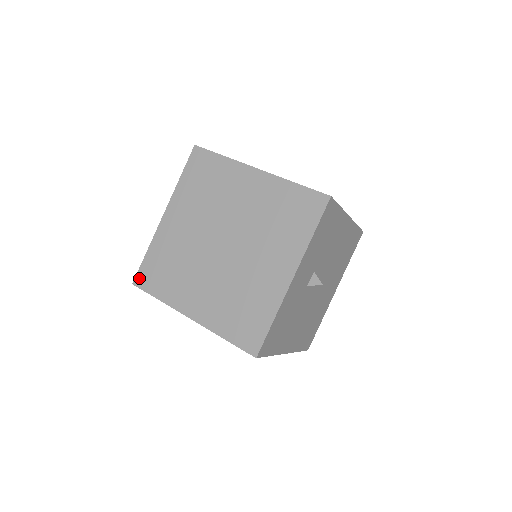
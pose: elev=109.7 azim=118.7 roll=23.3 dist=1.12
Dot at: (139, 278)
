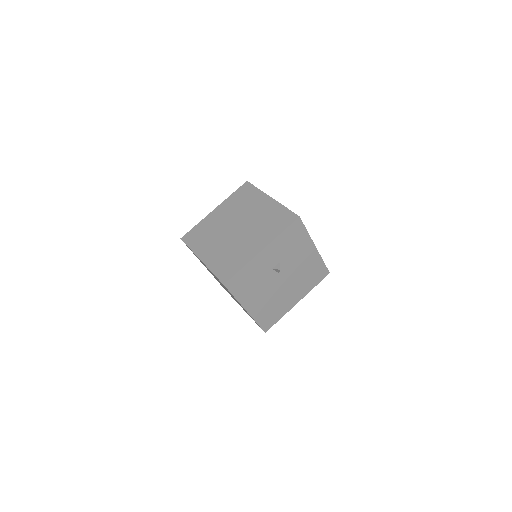
Dot at: (186, 236)
